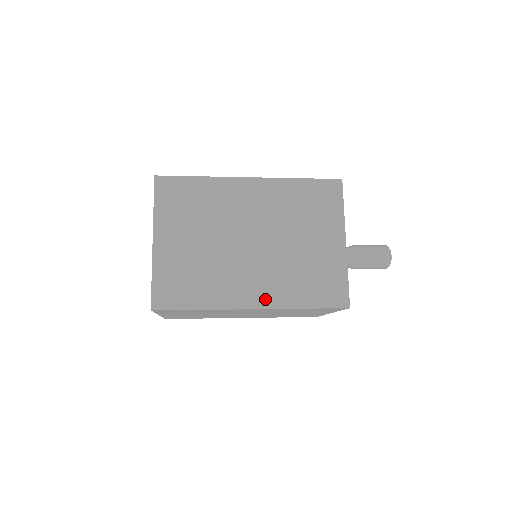
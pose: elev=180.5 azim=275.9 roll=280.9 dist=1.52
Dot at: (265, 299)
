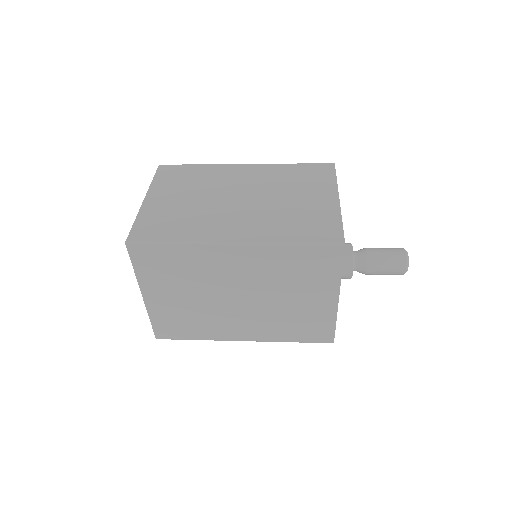
Dot at: (248, 236)
